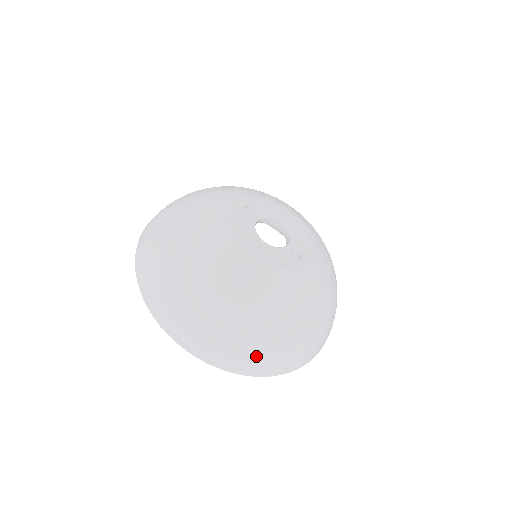
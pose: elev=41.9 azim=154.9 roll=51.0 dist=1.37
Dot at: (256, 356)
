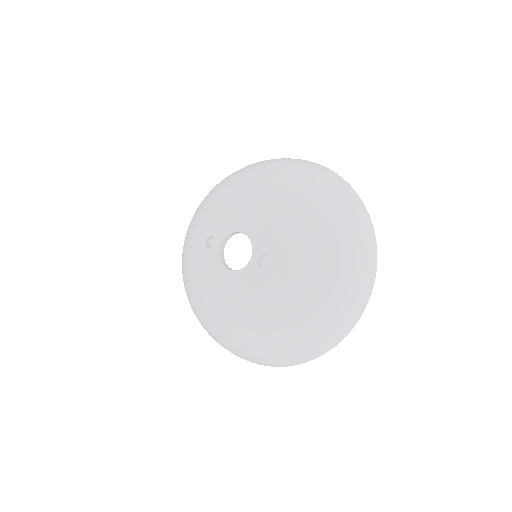
Dot at: (298, 354)
